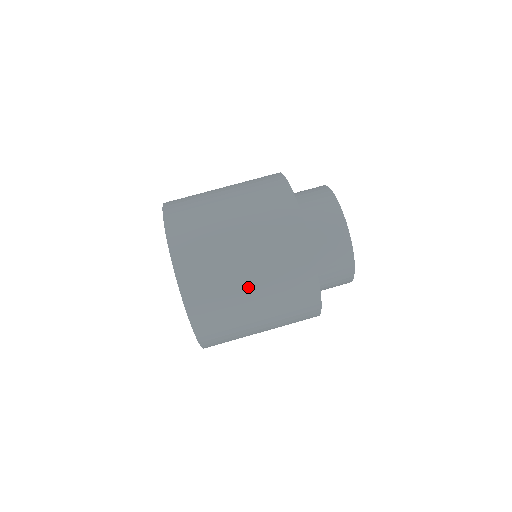
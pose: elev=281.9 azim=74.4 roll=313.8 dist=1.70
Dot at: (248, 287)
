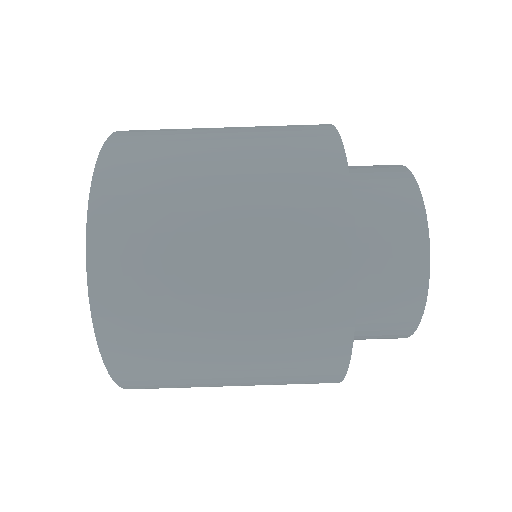
Dot at: (215, 202)
